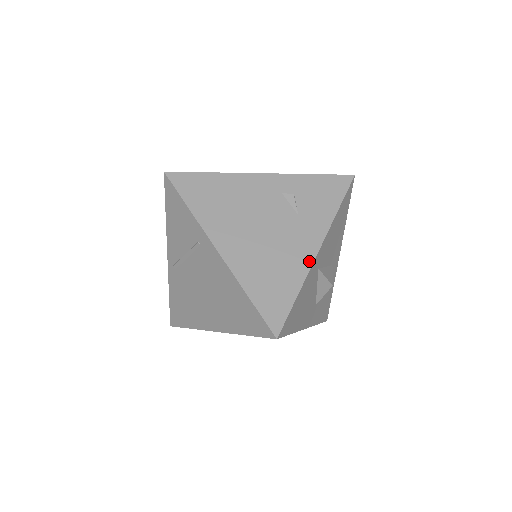
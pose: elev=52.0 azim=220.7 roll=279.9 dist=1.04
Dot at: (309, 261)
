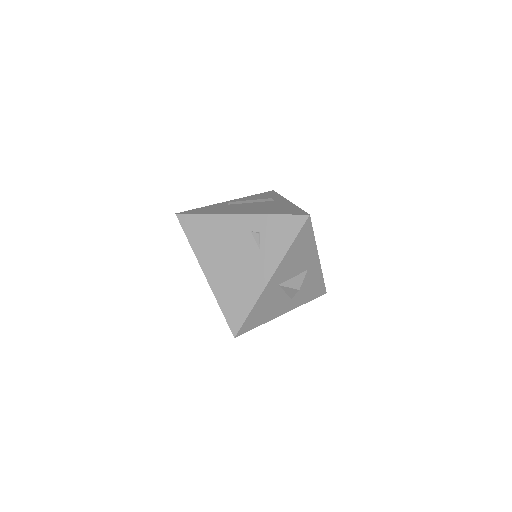
Dot at: (262, 287)
